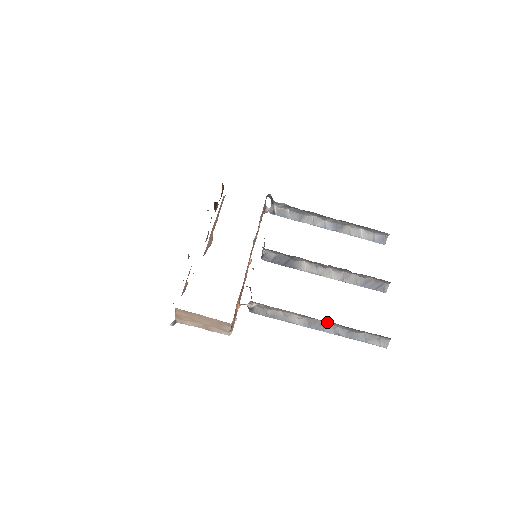
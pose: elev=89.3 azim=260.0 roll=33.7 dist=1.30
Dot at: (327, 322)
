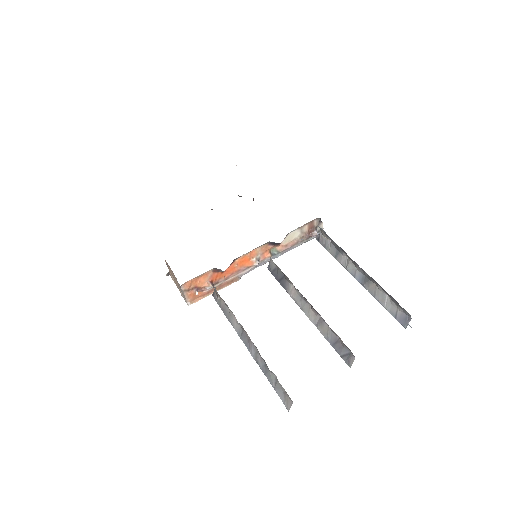
Dot at: (250, 339)
